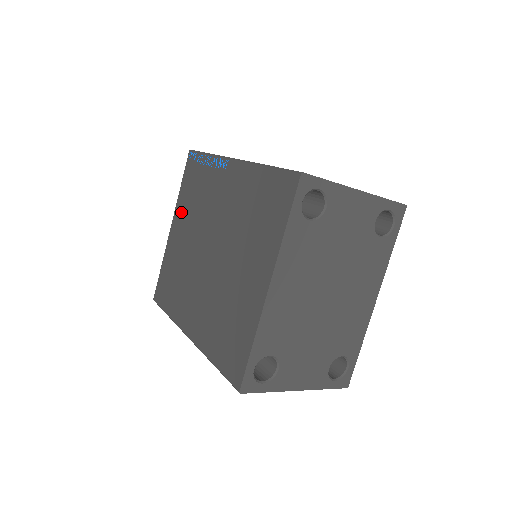
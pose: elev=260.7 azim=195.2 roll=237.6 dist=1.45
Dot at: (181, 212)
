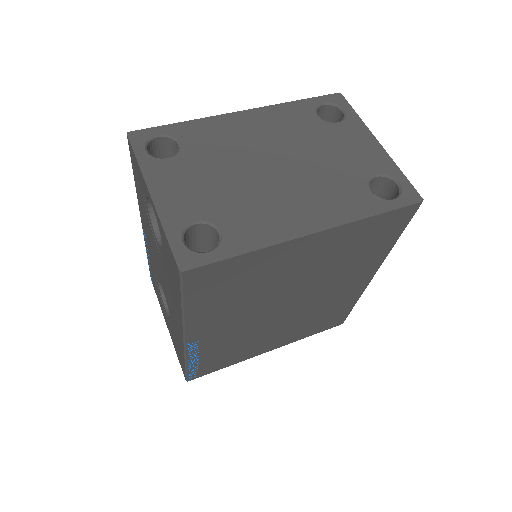
Dot at: occluded
